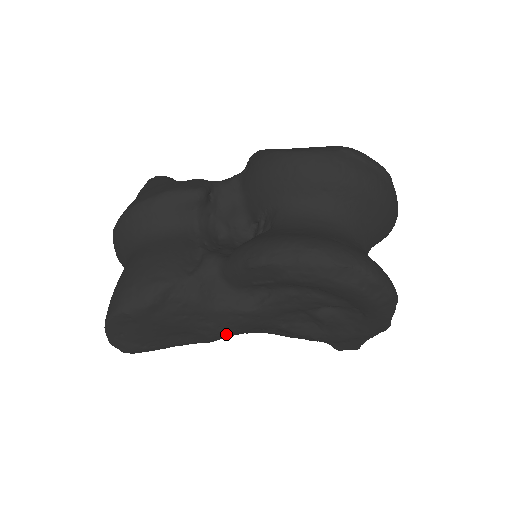
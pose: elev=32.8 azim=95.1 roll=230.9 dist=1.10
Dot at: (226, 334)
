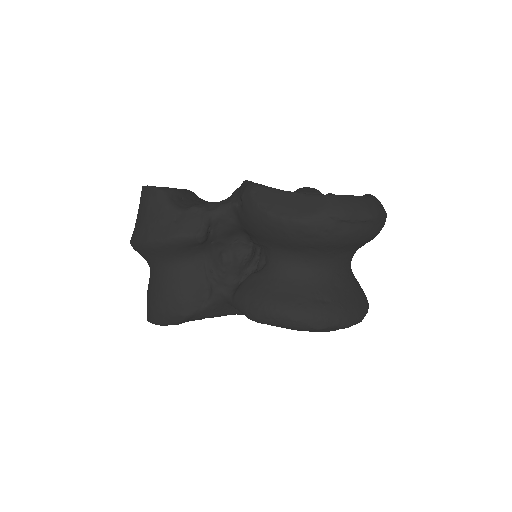
Dot at: occluded
